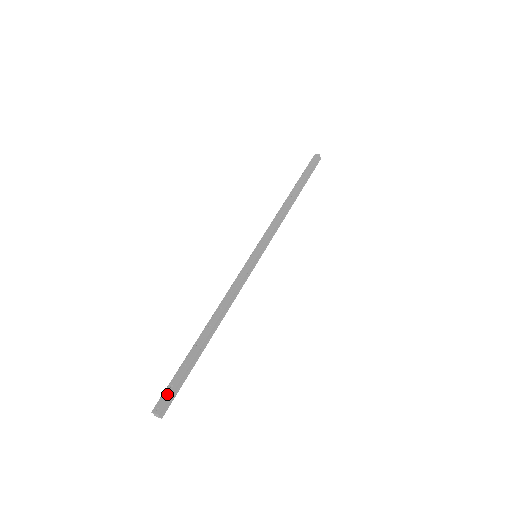
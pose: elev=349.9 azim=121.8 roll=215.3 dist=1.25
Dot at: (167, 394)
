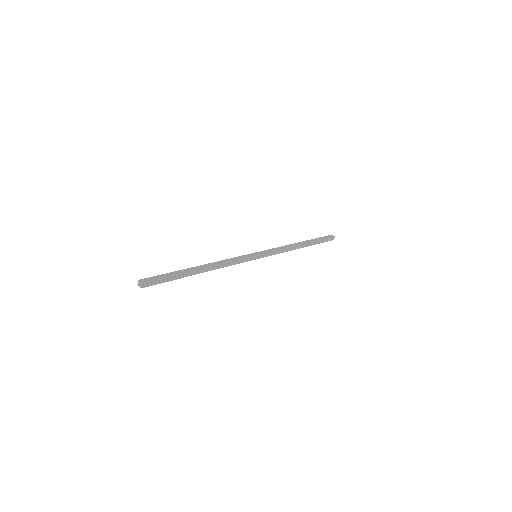
Dot at: (154, 278)
